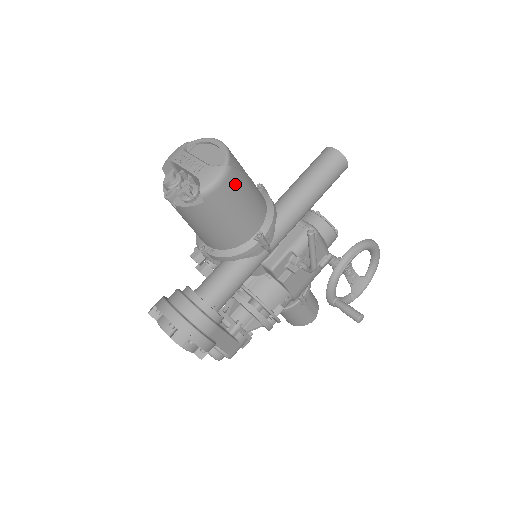
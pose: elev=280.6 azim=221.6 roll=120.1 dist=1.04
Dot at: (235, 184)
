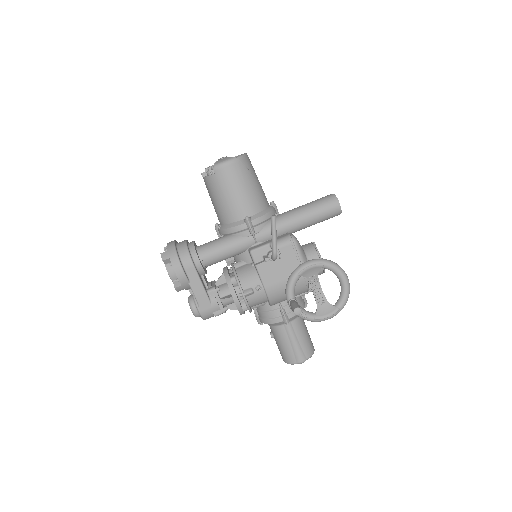
Dot at: (238, 172)
